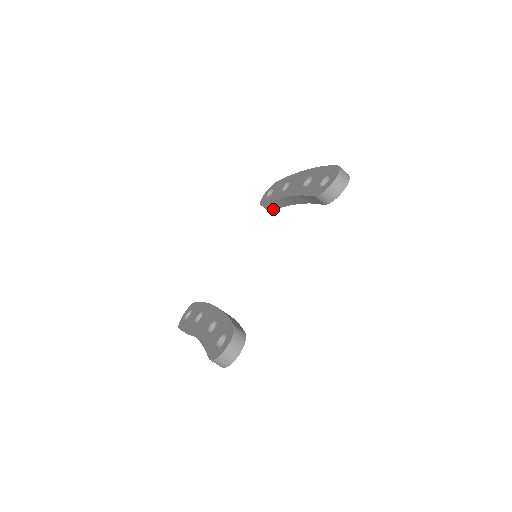
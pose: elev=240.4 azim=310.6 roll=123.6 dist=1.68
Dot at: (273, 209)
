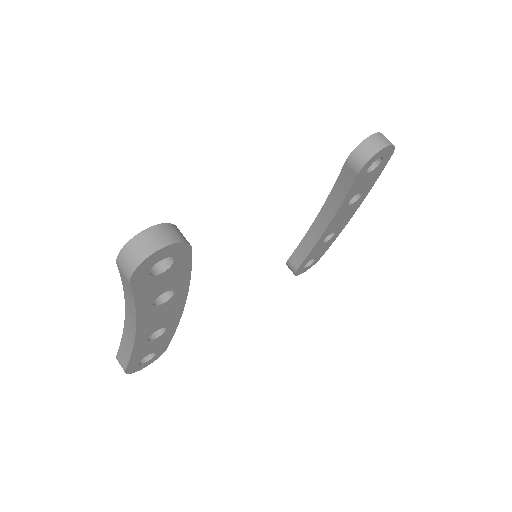
Dot at: (300, 263)
